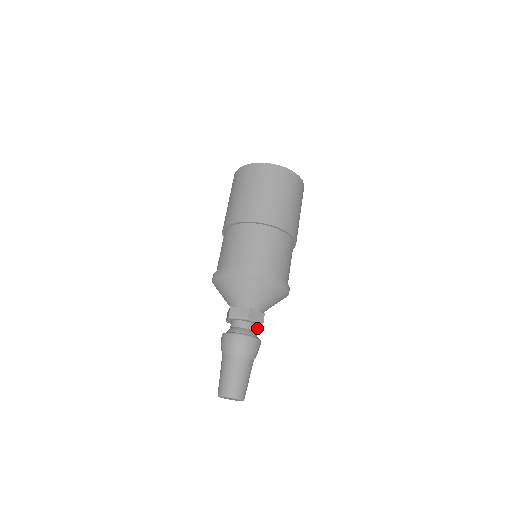
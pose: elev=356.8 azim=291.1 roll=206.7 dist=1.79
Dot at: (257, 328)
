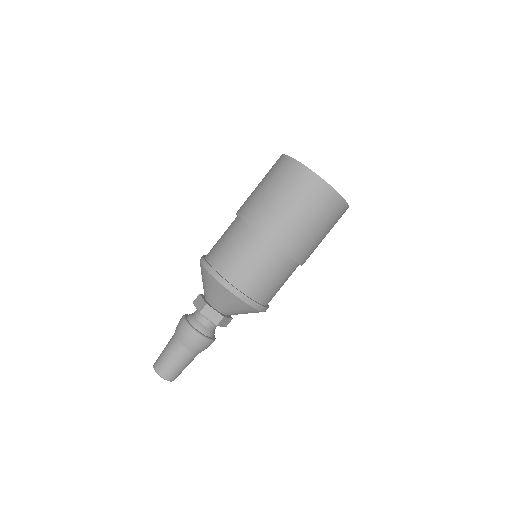
Dot at: (223, 326)
